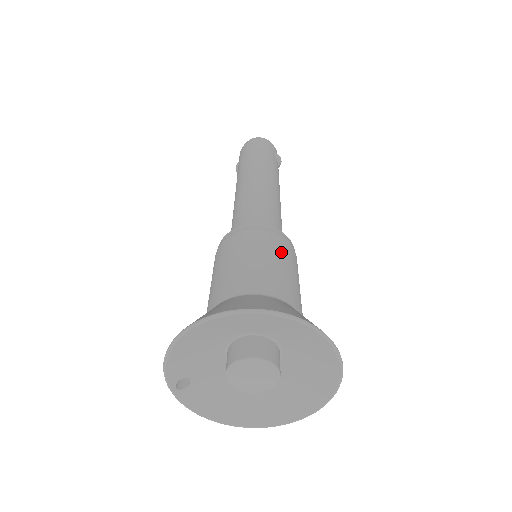
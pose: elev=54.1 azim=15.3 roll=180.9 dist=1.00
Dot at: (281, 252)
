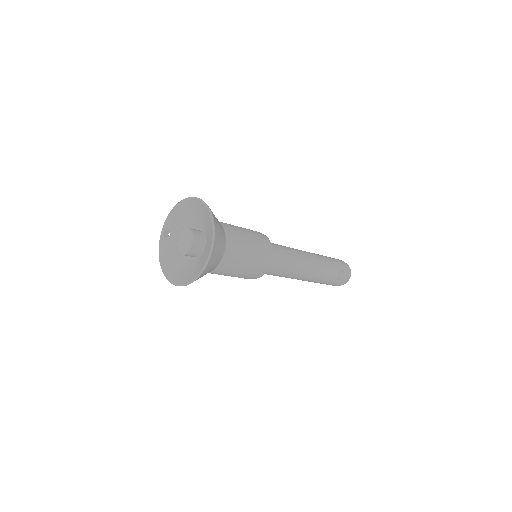
Dot at: (256, 241)
